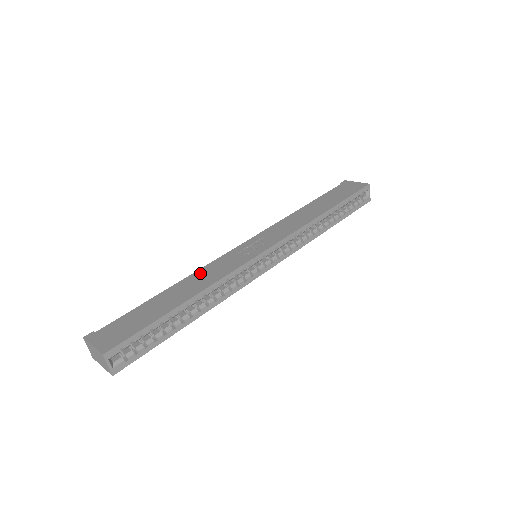
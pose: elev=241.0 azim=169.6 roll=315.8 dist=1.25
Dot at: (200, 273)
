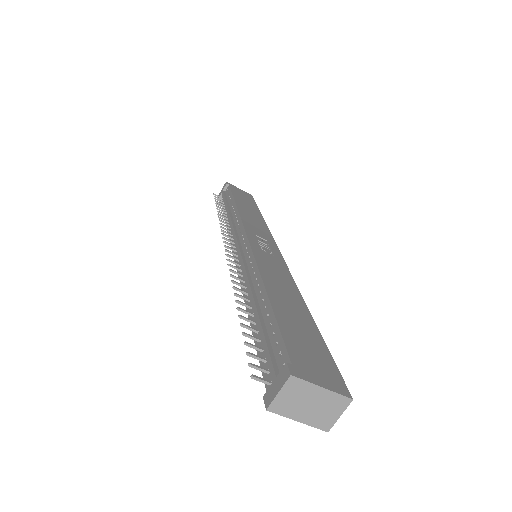
Dot at: (267, 273)
